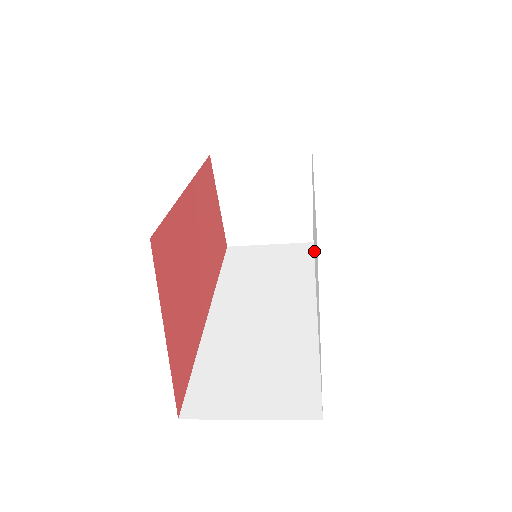
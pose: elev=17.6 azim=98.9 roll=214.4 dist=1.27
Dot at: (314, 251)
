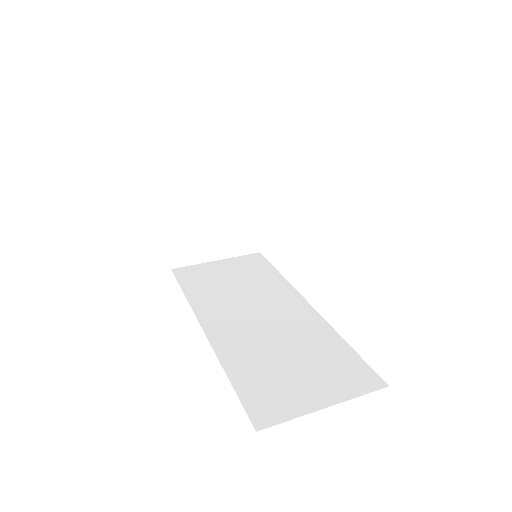
Dot at: occluded
